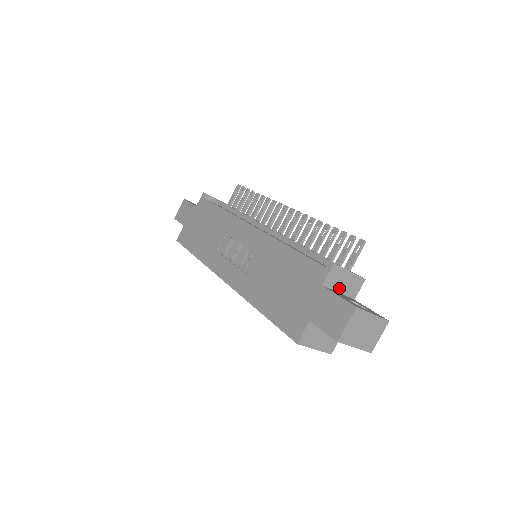
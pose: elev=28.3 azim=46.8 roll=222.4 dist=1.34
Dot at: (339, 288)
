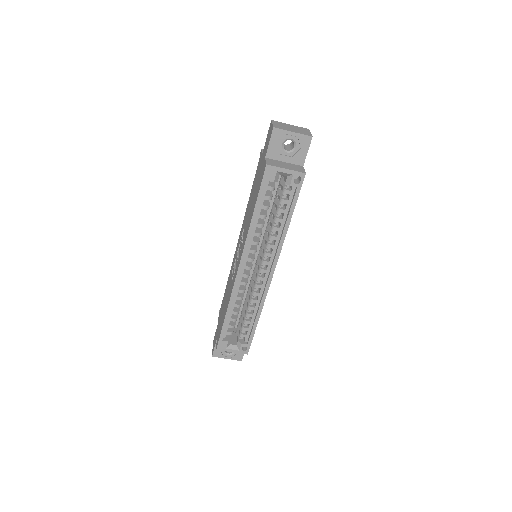
Dot at: occluded
